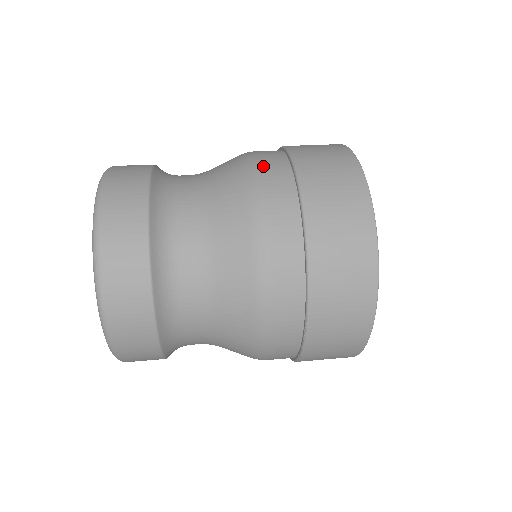
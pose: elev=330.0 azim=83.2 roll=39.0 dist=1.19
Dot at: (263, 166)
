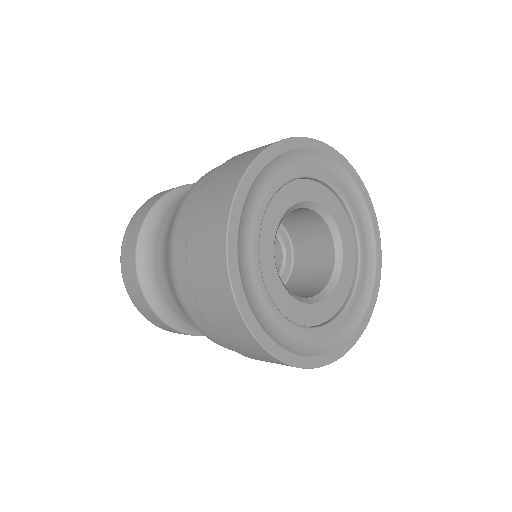
Dot at: occluded
